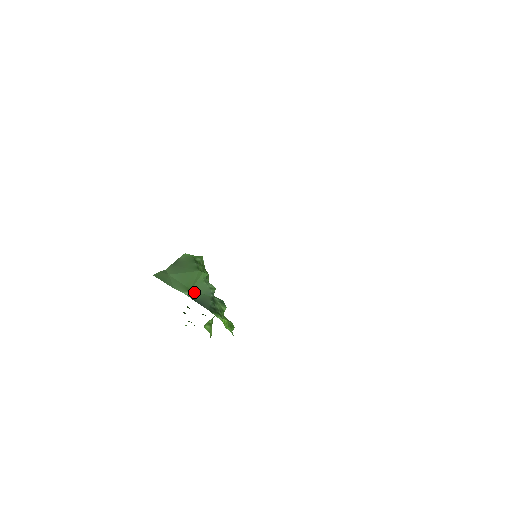
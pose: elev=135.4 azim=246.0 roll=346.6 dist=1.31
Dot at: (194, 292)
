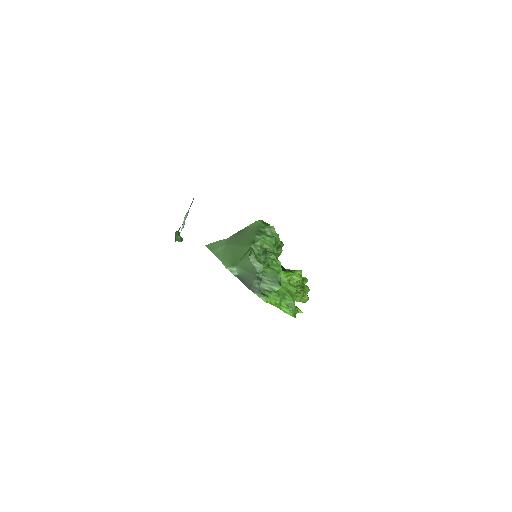
Dot at: (238, 268)
